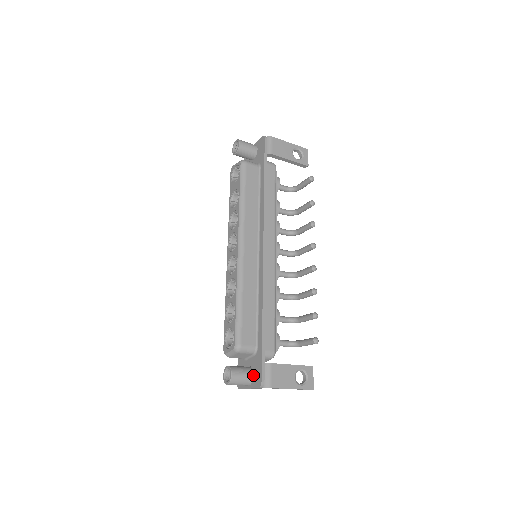
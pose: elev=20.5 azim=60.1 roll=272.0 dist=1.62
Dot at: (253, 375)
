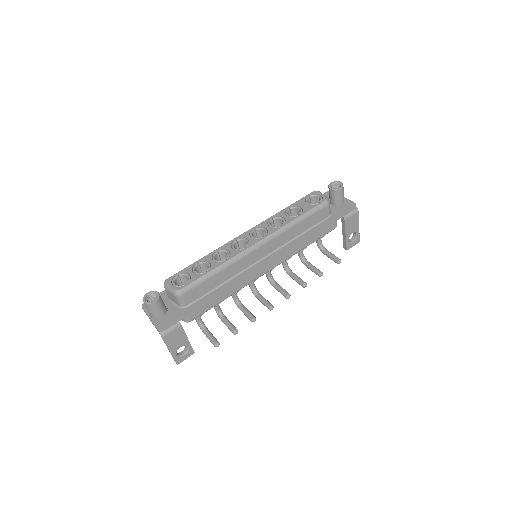
Dot at: (163, 316)
